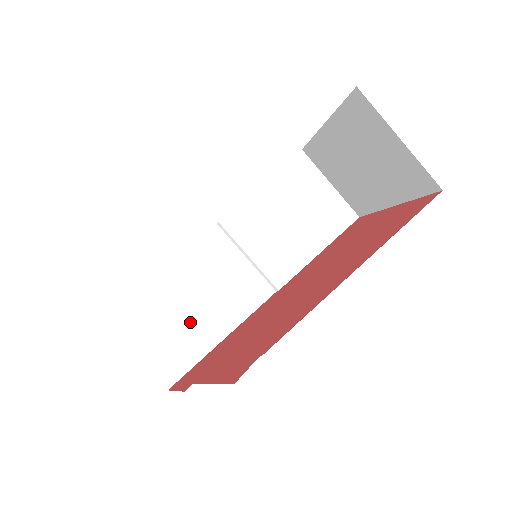
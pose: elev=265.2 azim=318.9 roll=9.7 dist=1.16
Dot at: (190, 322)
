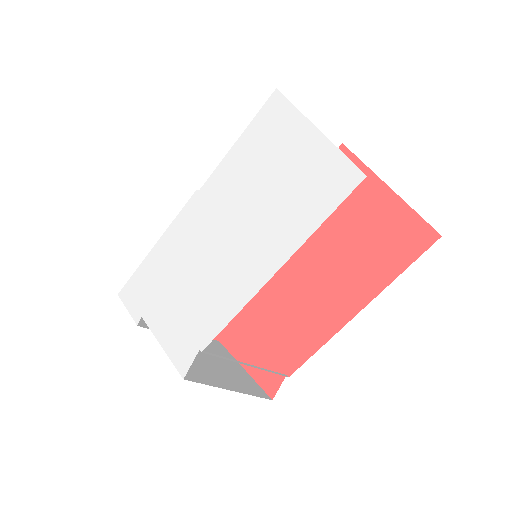
Dot at: occluded
